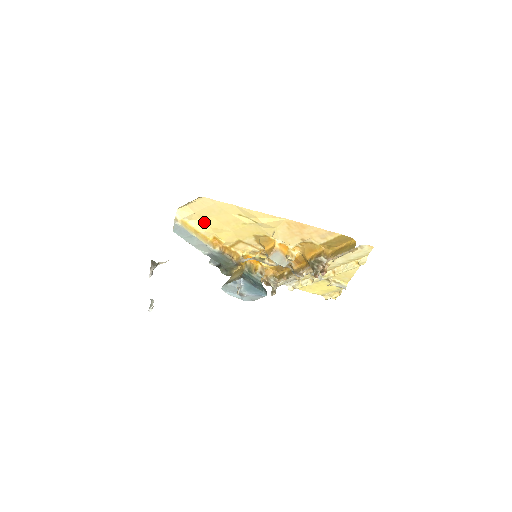
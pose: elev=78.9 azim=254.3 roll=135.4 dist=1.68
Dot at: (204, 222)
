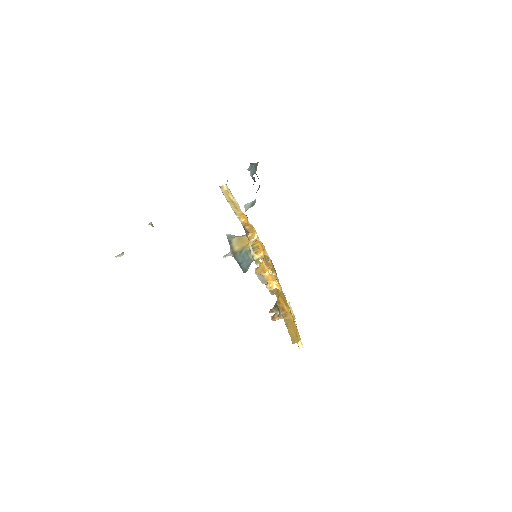
Dot at: occluded
